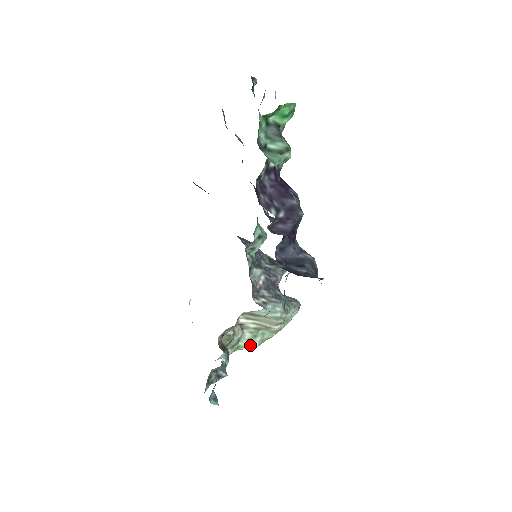
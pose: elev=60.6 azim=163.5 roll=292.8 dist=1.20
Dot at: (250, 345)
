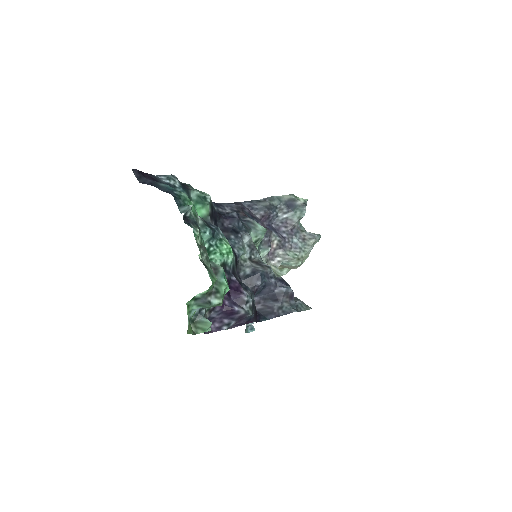
Dot at: occluded
